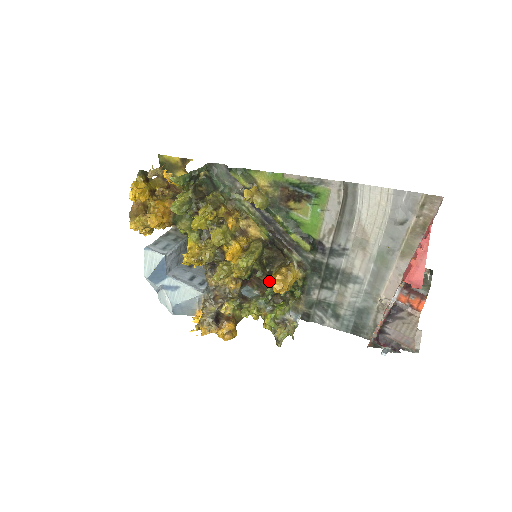
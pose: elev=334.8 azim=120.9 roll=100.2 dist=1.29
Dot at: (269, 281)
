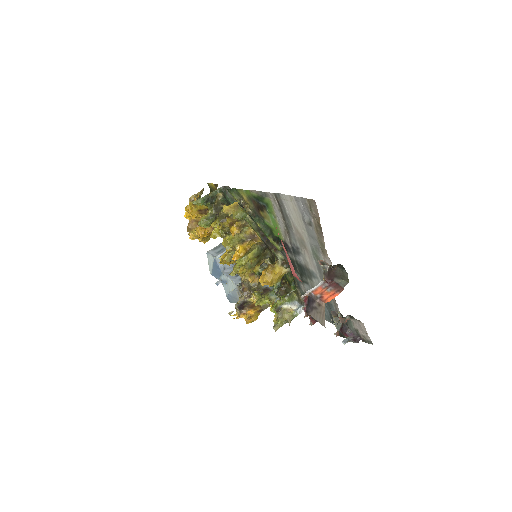
Dot at: occluded
